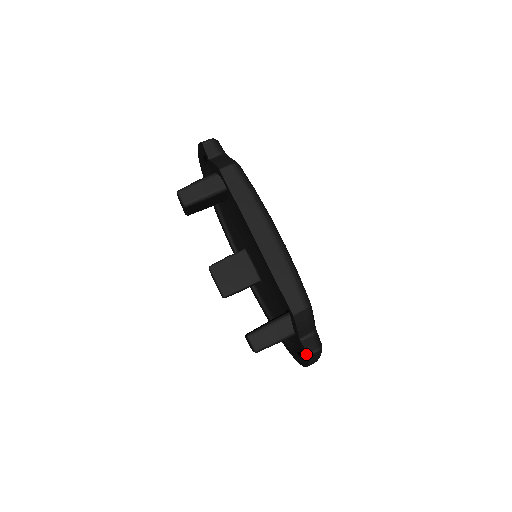
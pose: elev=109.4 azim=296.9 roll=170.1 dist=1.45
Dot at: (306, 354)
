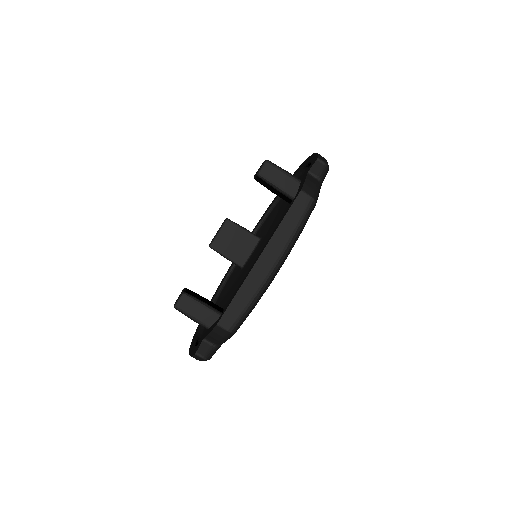
Dot at: (196, 350)
